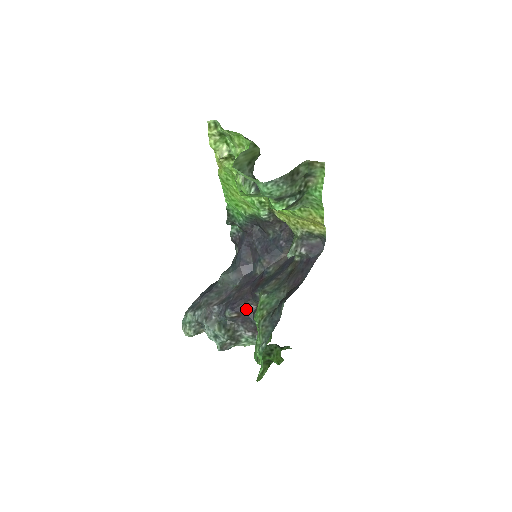
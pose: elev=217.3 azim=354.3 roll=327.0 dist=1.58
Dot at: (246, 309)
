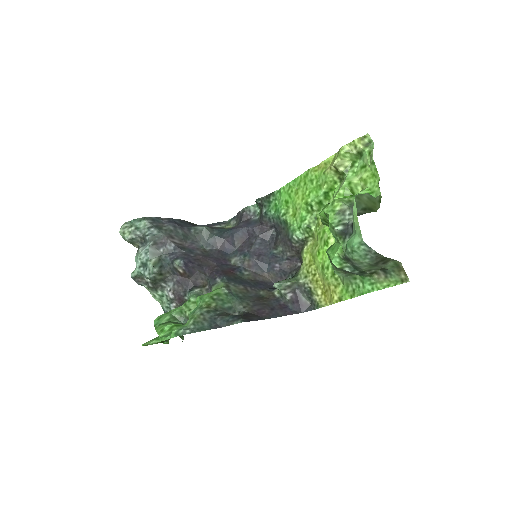
Dot at: (194, 277)
